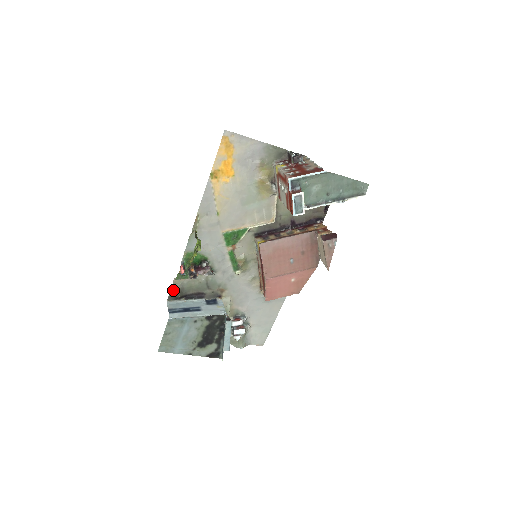
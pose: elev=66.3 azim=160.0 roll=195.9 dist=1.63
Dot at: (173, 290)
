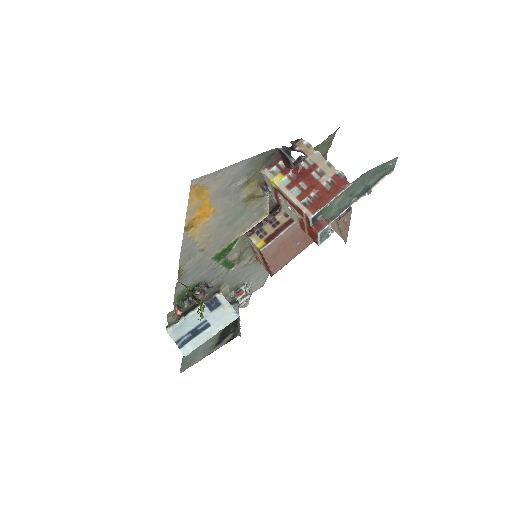
Dot at: (170, 322)
